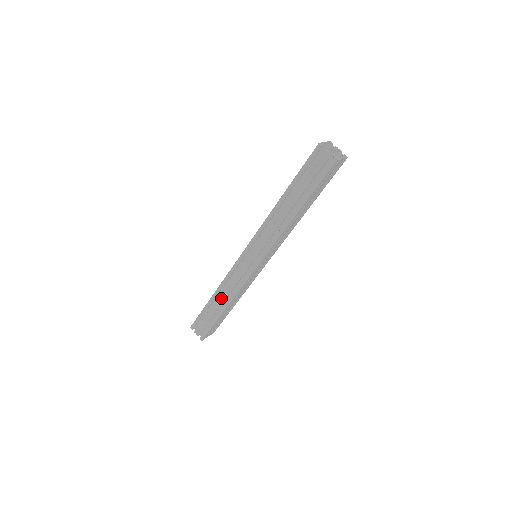
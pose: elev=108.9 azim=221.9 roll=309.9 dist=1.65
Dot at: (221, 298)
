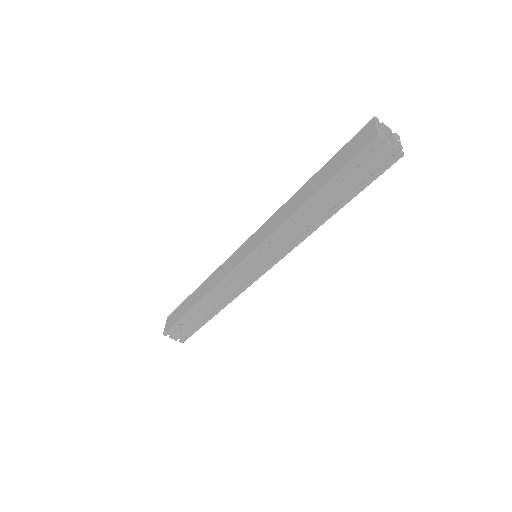
Dot at: (210, 305)
